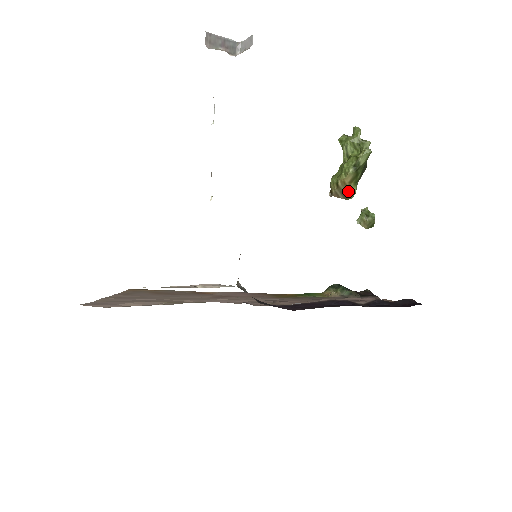
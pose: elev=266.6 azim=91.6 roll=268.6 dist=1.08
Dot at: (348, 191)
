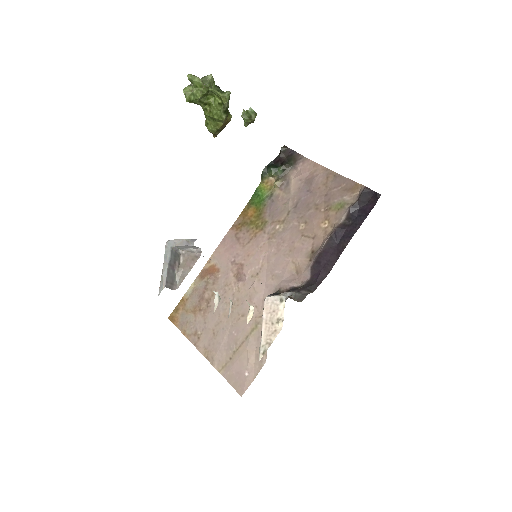
Dot at: occluded
